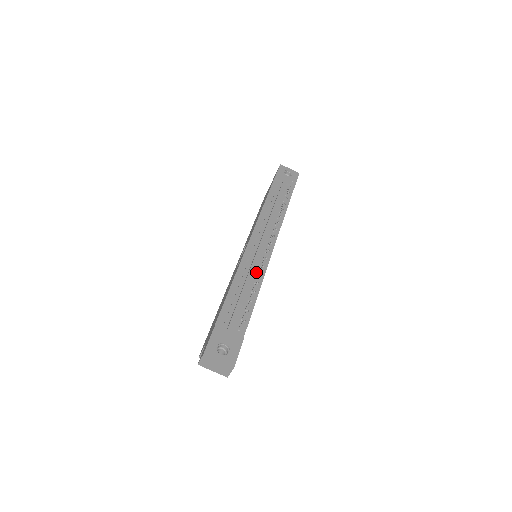
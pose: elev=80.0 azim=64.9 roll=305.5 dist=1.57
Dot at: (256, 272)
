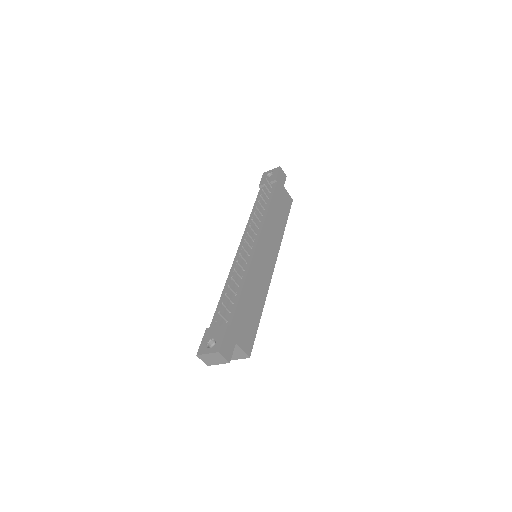
Dot at: (242, 269)
